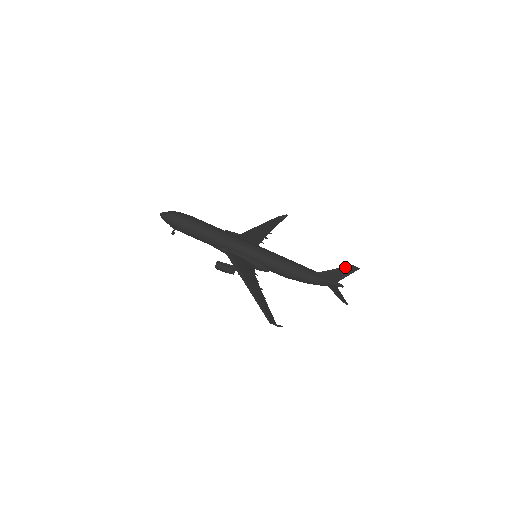
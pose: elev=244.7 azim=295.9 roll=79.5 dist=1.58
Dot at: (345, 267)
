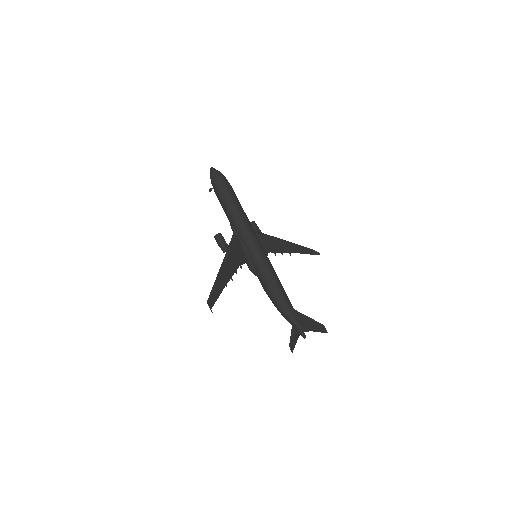
Dot at: (317, 322)
